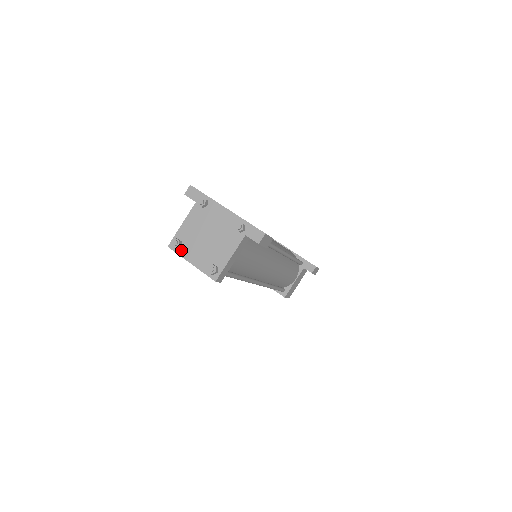
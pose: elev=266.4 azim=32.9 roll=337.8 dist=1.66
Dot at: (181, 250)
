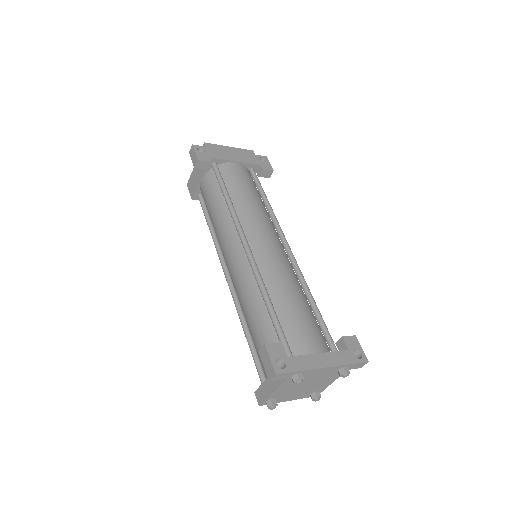
Dot at: occluded
